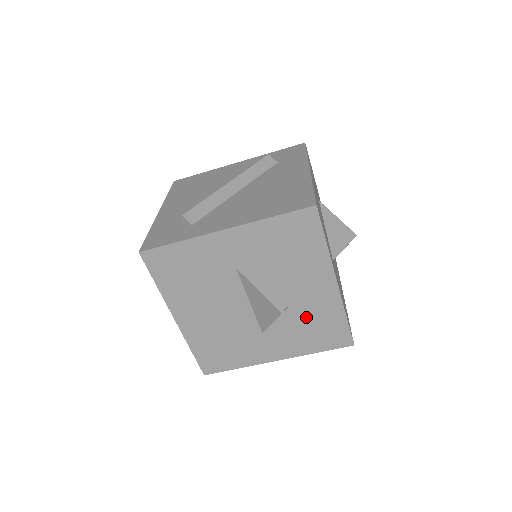
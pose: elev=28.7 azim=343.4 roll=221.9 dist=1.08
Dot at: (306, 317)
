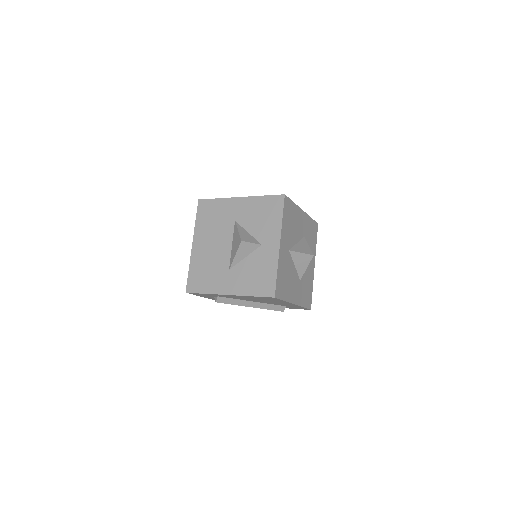
Dot at: (256, 265)
